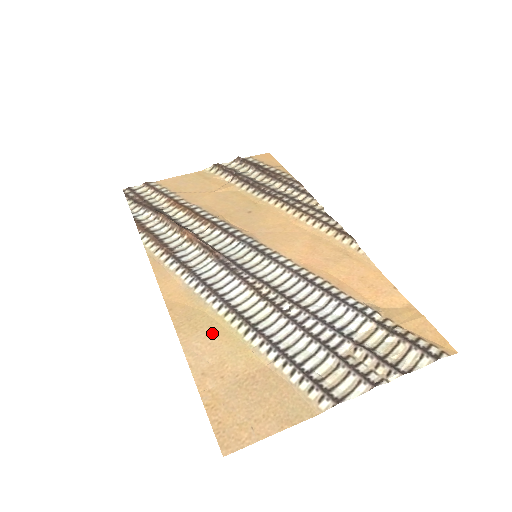
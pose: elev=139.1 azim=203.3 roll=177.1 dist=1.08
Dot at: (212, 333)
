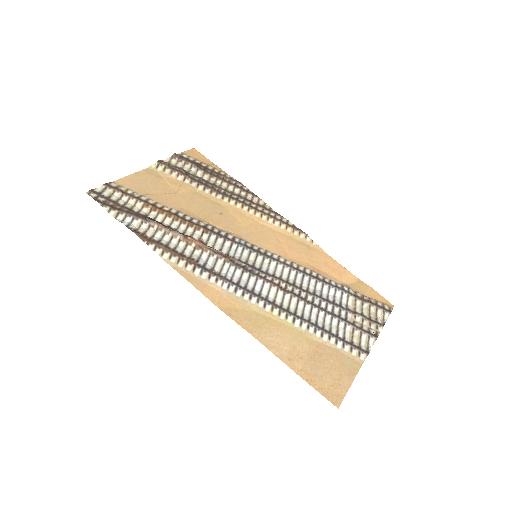
Dot at: (273, 327)
